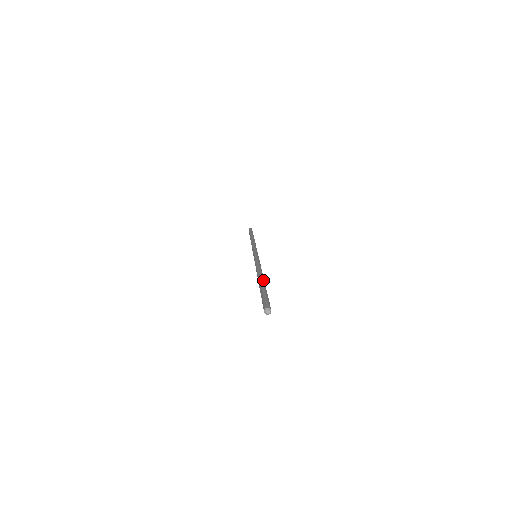
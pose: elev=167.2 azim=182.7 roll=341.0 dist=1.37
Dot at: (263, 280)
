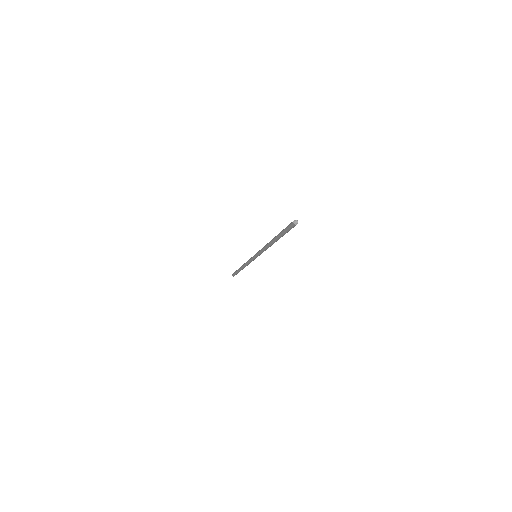
Dot at: occluded
